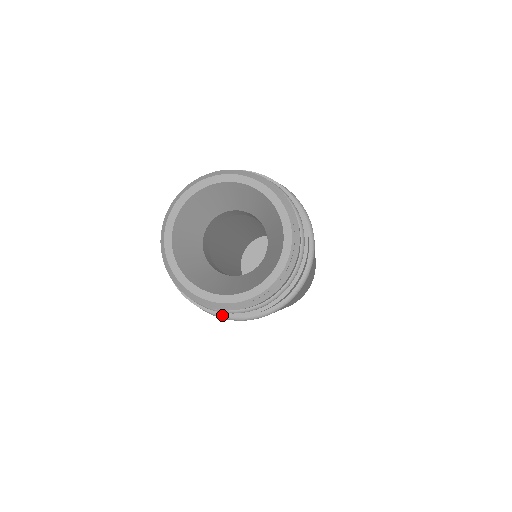
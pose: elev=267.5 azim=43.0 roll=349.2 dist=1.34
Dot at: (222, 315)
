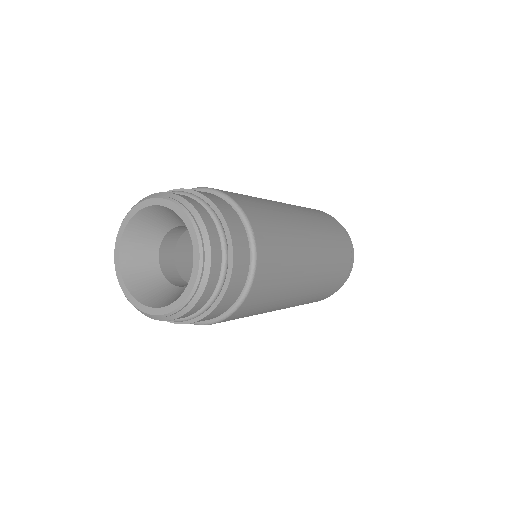
Dot at: (209, 313)
